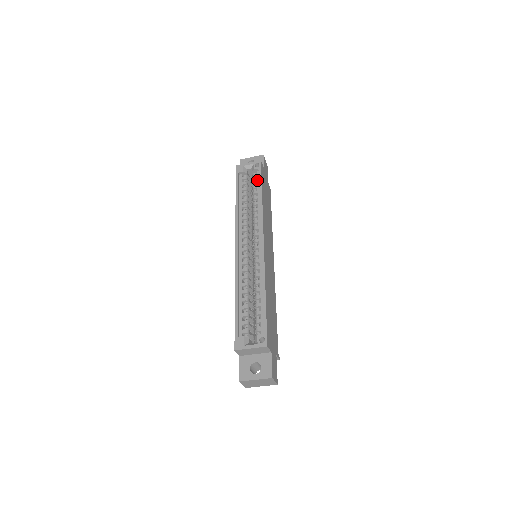
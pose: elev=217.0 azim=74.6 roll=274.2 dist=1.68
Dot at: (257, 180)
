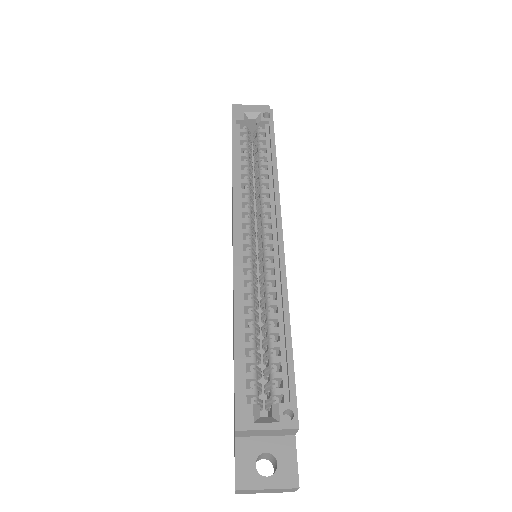
Dot at: (266, 137)
